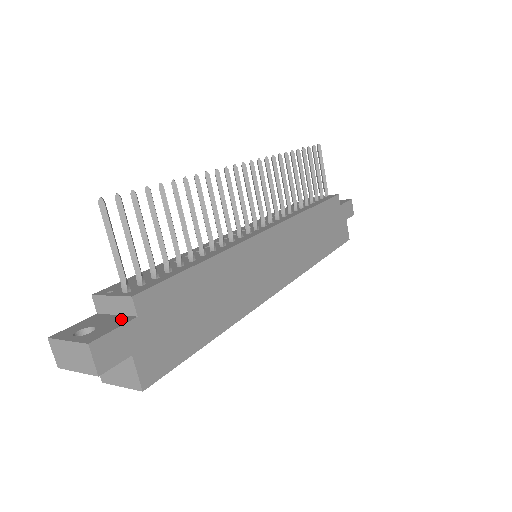
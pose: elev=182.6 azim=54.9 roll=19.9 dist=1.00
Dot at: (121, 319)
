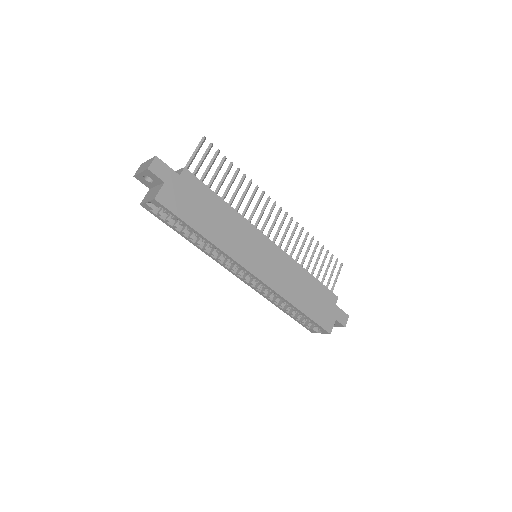
Dot at: occluded
